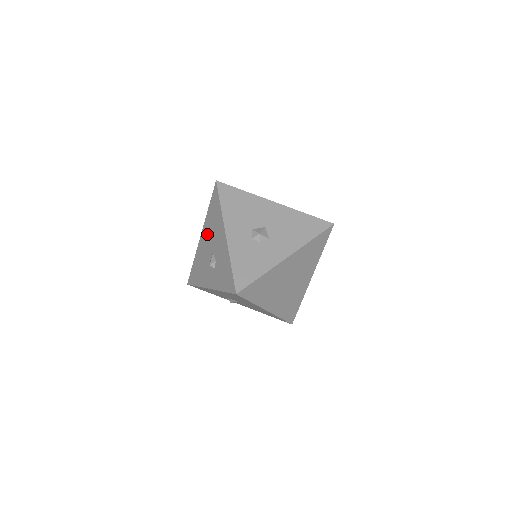
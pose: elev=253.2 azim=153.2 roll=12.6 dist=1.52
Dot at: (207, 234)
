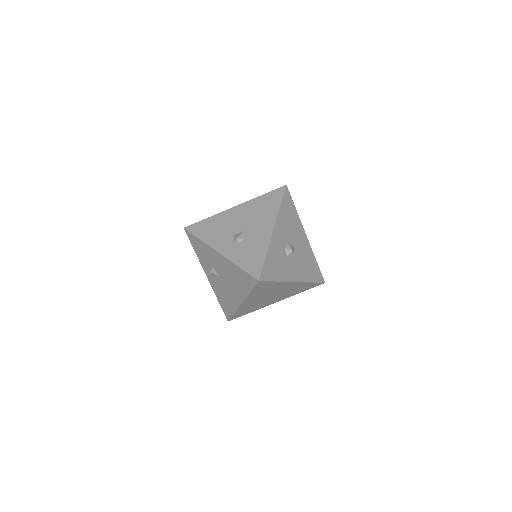
Dot at: (246, 212)
